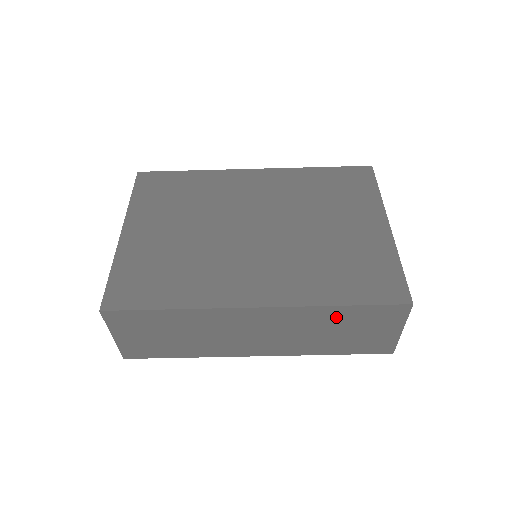
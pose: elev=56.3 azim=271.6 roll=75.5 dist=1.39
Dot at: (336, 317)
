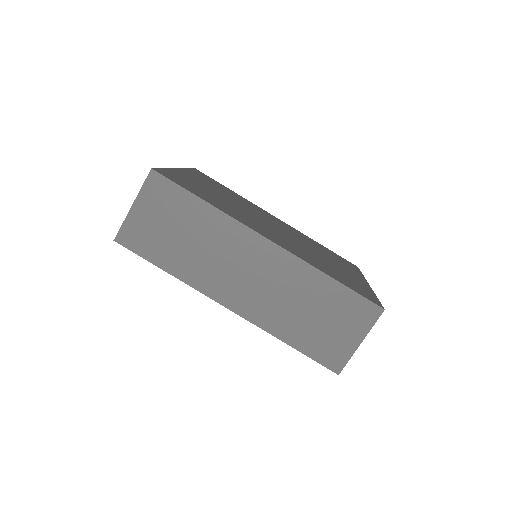
Dot at: (321, 291)
